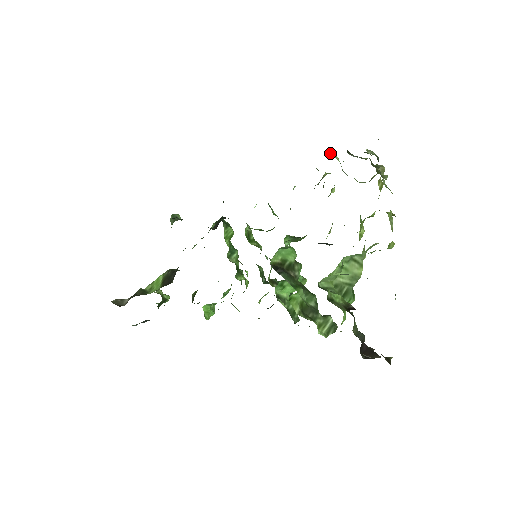
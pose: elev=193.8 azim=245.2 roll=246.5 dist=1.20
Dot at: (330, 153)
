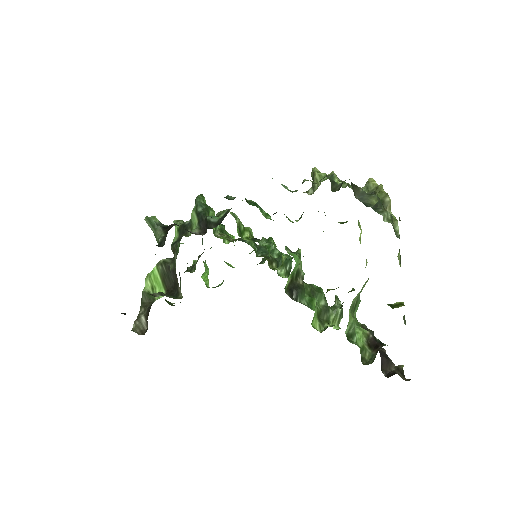
Dot at: (333, 187)
